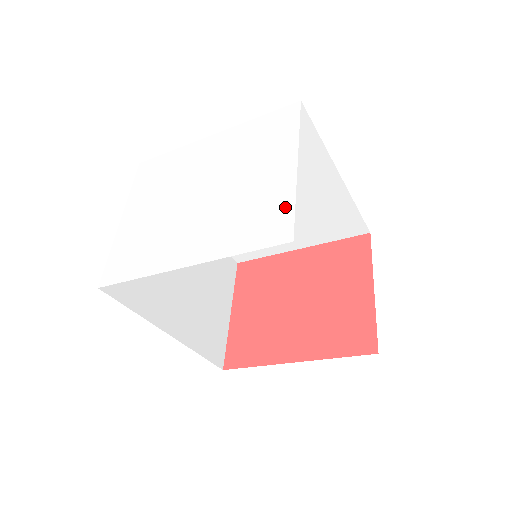
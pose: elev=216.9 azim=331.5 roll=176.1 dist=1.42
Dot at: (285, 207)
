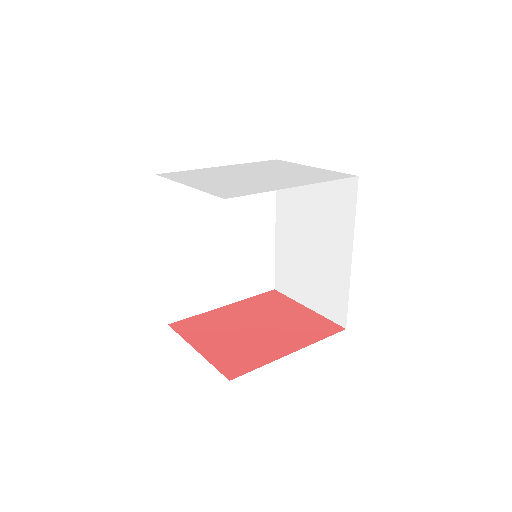
Dot at: (333, 172)
